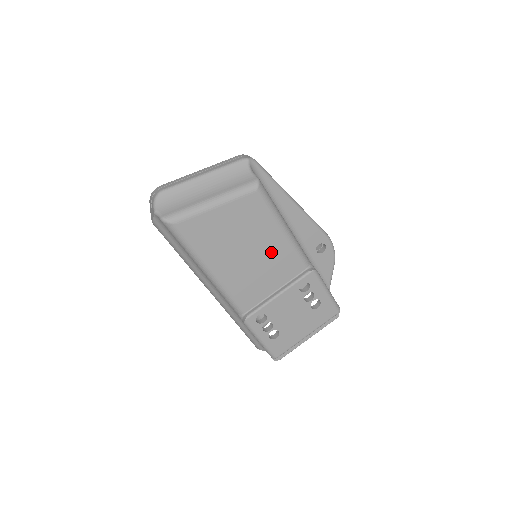
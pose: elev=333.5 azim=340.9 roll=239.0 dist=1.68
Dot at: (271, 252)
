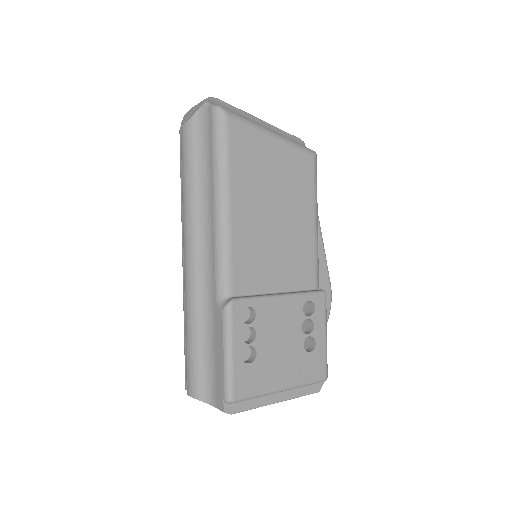
Dot at: (294, 236)
